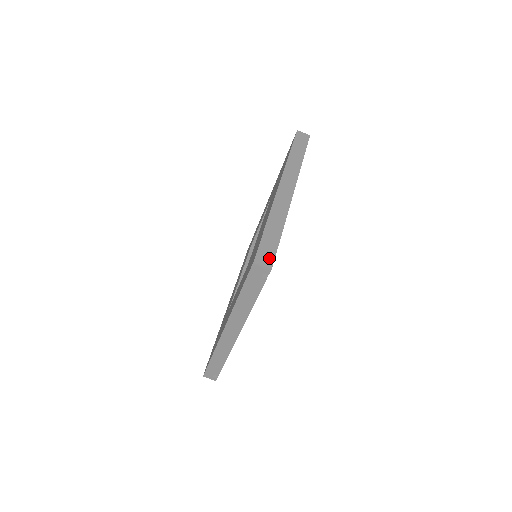
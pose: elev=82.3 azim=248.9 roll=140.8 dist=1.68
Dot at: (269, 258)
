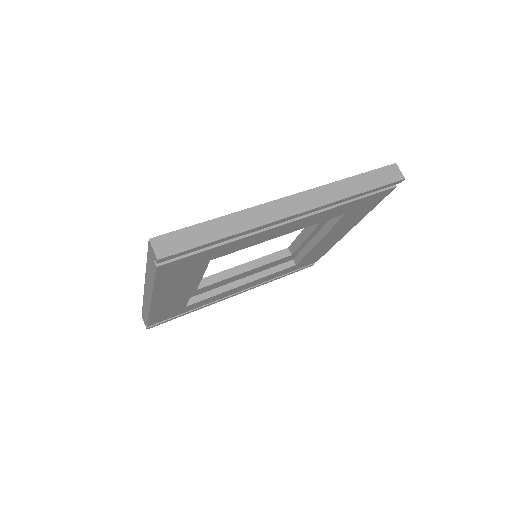
Dot at: (171, 248)
